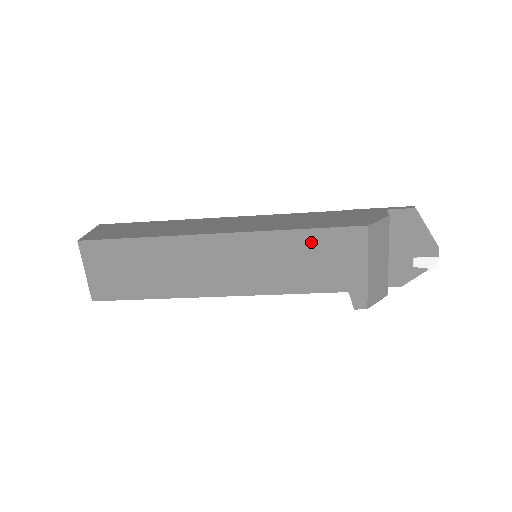
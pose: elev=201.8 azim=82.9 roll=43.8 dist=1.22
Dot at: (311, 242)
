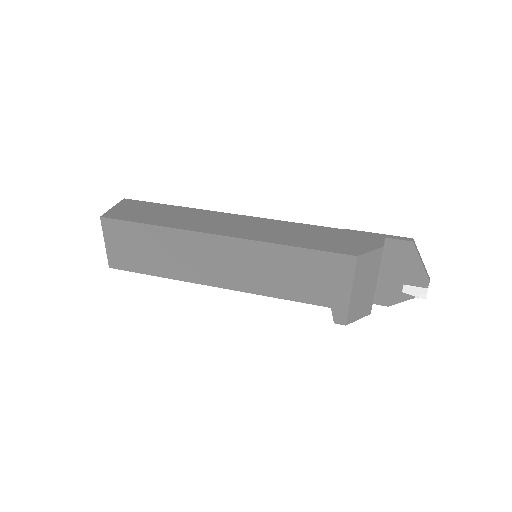
Dot at: (303, 259)
